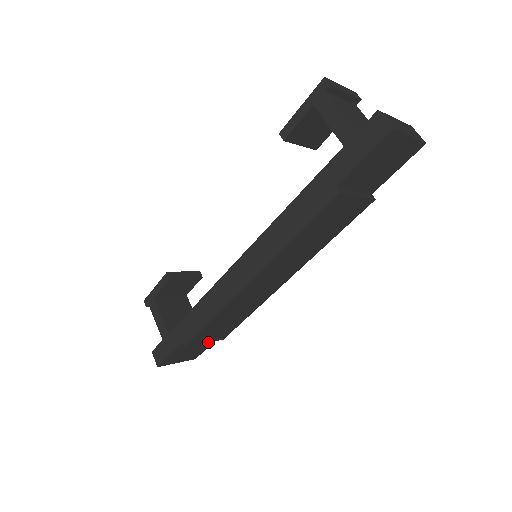
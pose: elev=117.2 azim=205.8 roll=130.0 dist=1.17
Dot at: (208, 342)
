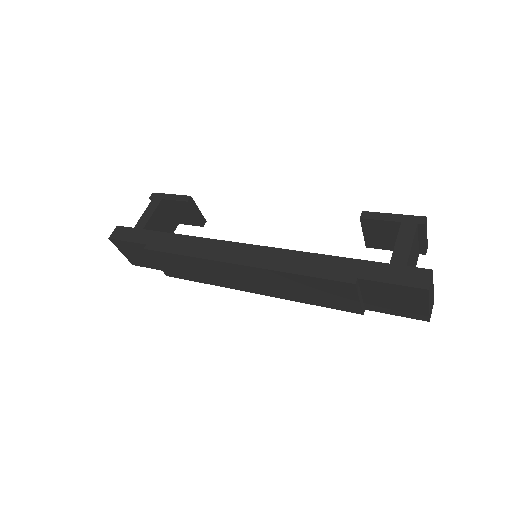
Dot at: (156, 265)
